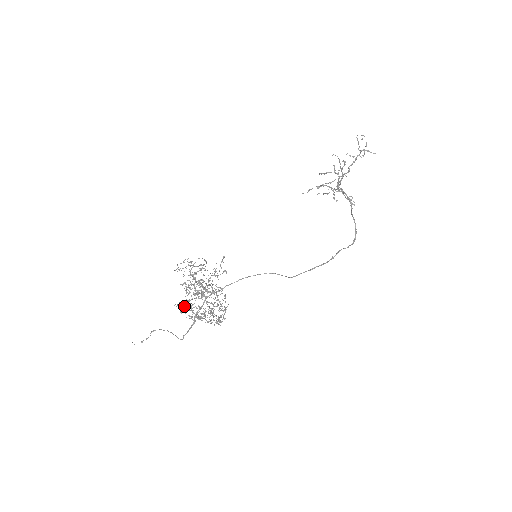
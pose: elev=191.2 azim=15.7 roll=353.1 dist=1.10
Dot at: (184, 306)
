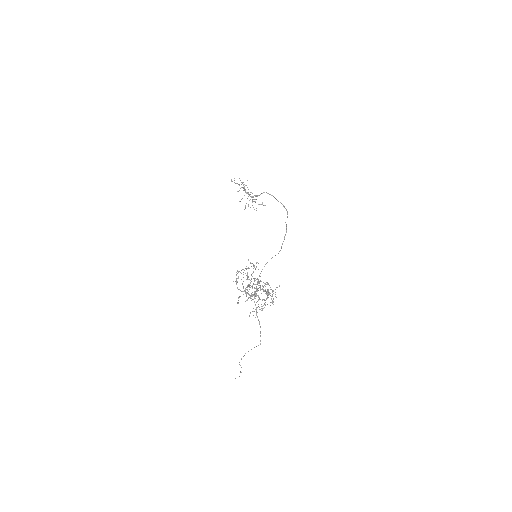
Dot at: occluded
